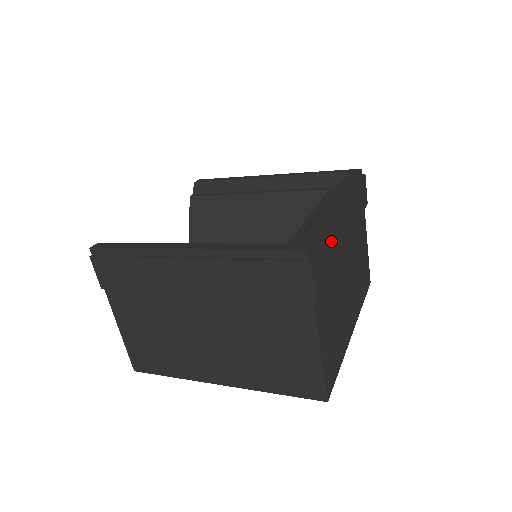
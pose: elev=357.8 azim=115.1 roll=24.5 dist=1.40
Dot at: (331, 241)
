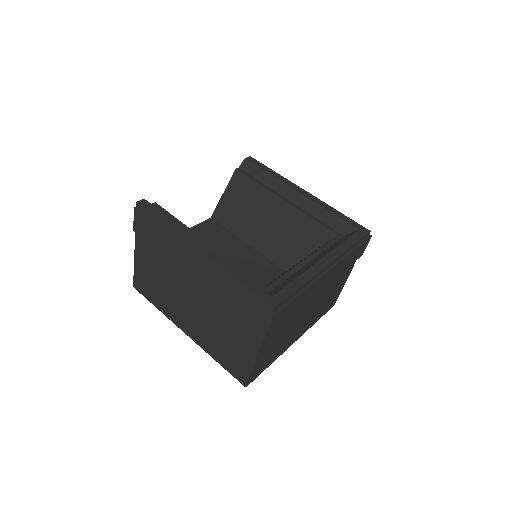
Dot at: (302, 297)
